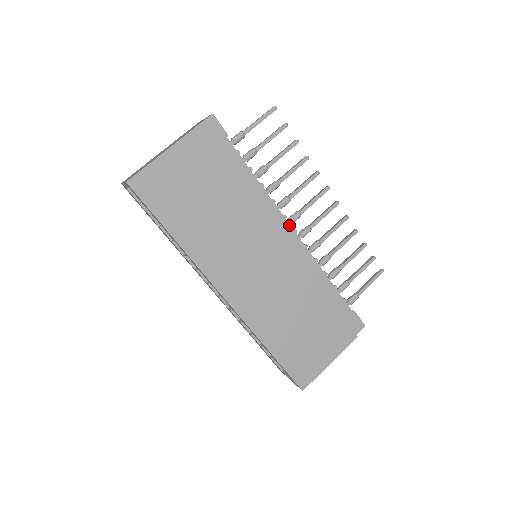
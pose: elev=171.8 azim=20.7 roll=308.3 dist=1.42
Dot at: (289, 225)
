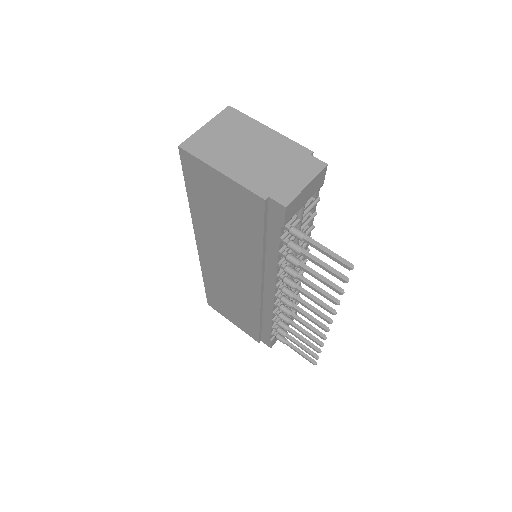
Dot at: (274, 290)
